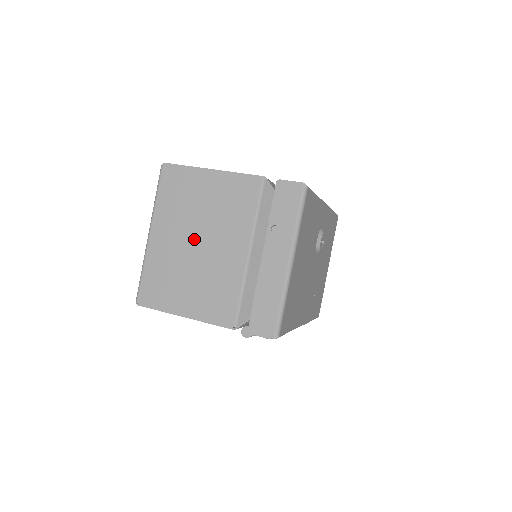
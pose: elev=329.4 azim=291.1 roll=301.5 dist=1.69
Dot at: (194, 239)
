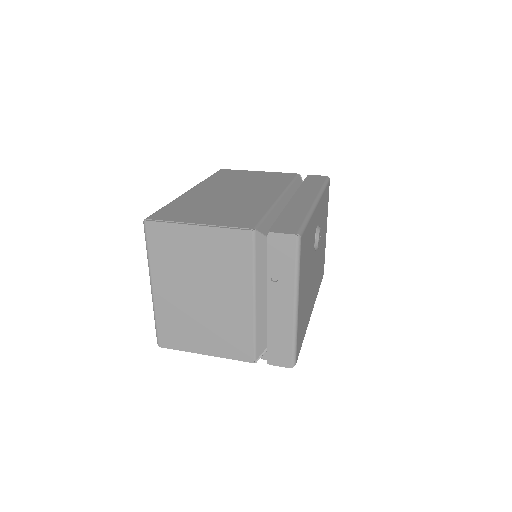
Dot at: (197, 291)
